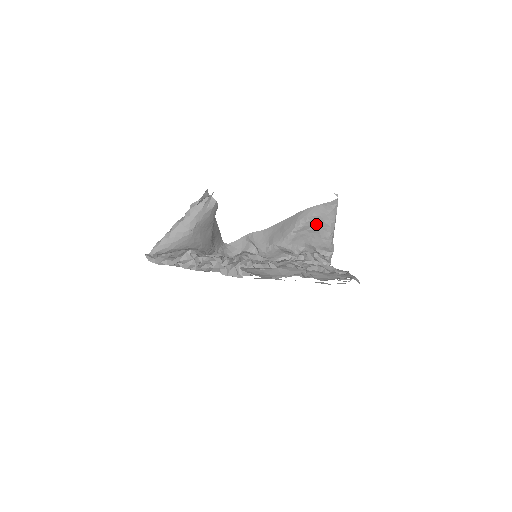
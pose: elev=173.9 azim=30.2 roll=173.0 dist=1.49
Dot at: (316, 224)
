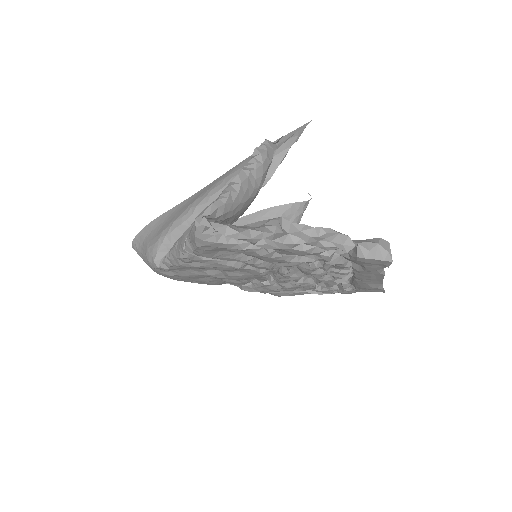
Dot at: occluded
